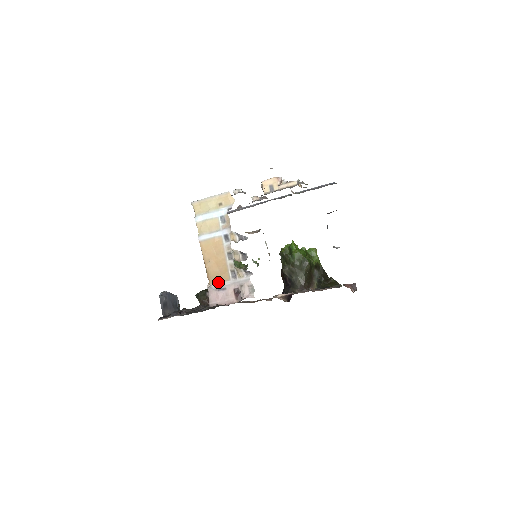
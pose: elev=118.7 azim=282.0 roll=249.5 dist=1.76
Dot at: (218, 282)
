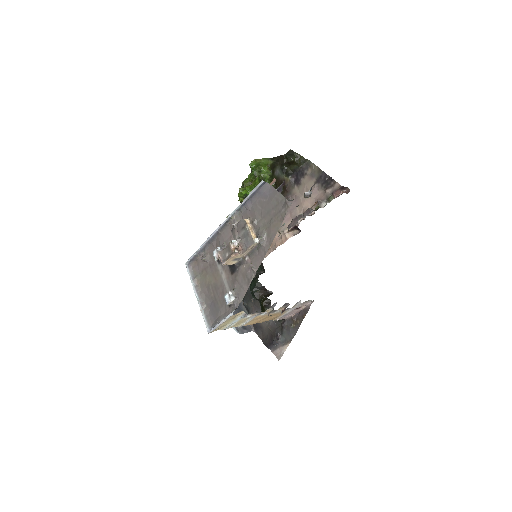
Dot at: (280, 317)
